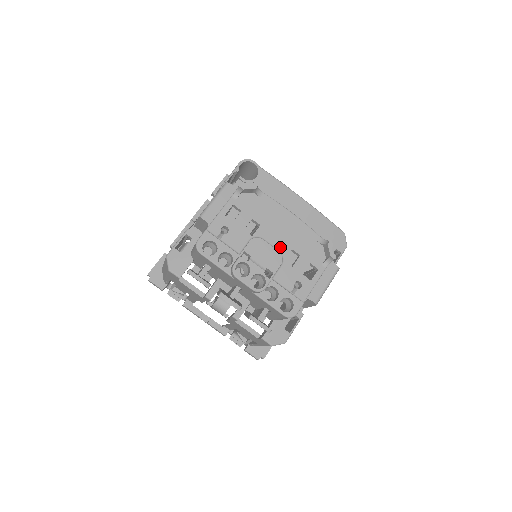
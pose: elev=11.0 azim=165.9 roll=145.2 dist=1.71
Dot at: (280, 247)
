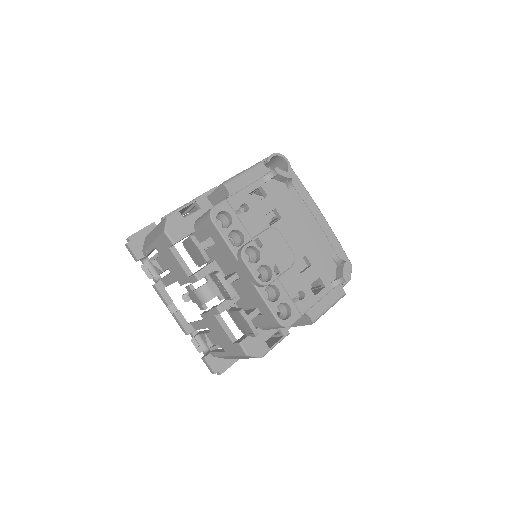
Dot at: (294, 248)
